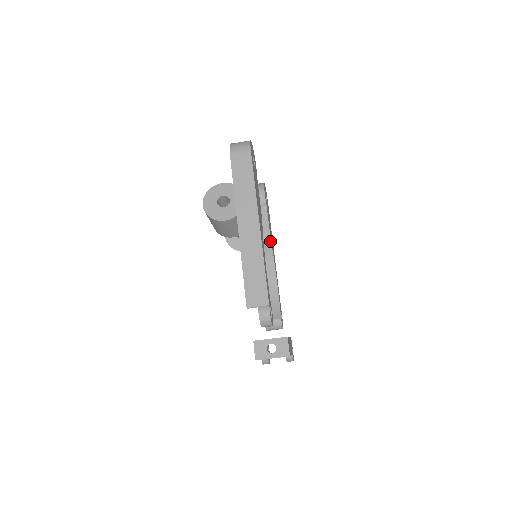
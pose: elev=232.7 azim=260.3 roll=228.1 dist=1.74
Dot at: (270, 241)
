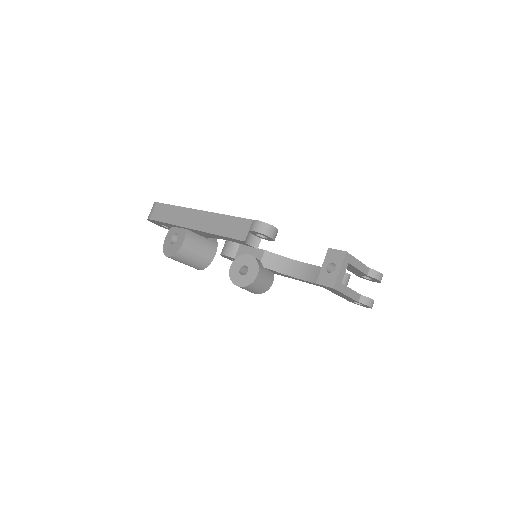
Dot at: (266, 251)
